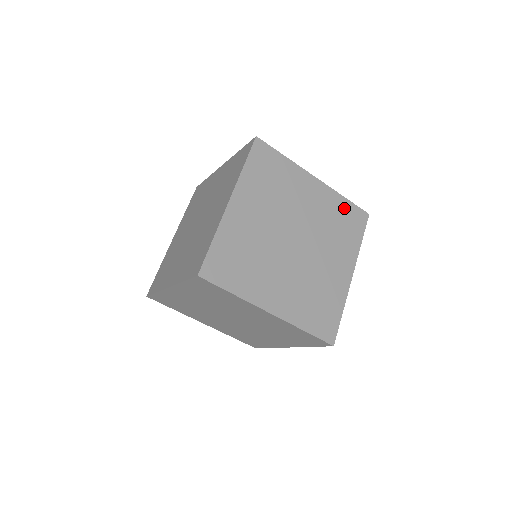
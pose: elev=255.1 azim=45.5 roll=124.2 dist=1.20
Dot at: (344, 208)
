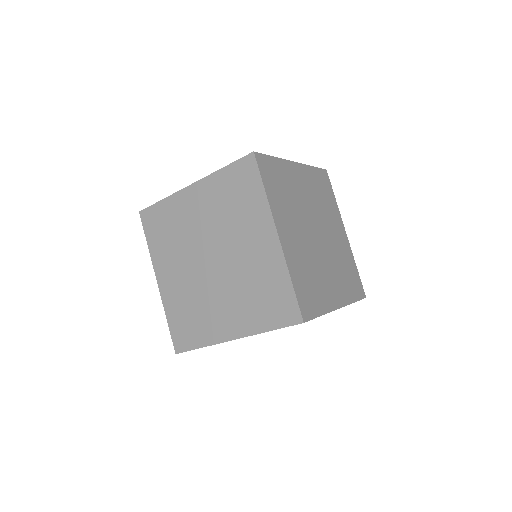
Dot at: (317, 177)
